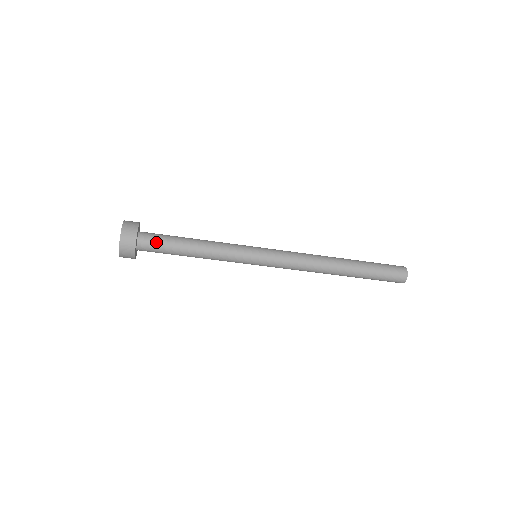
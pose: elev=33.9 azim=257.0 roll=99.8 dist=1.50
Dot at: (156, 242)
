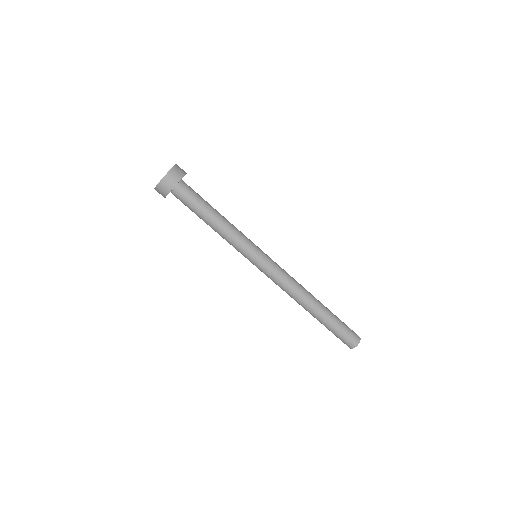
Dot at: (194, 191)
